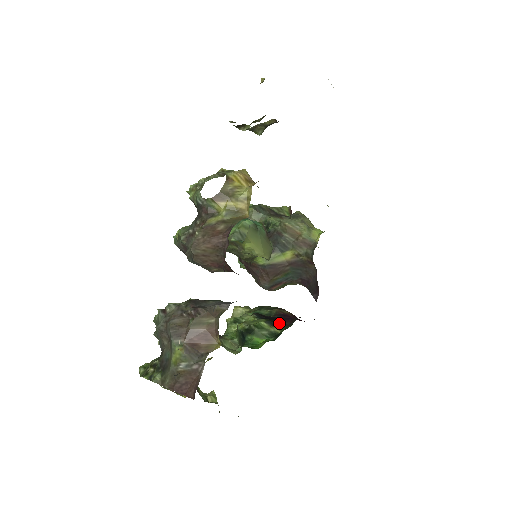
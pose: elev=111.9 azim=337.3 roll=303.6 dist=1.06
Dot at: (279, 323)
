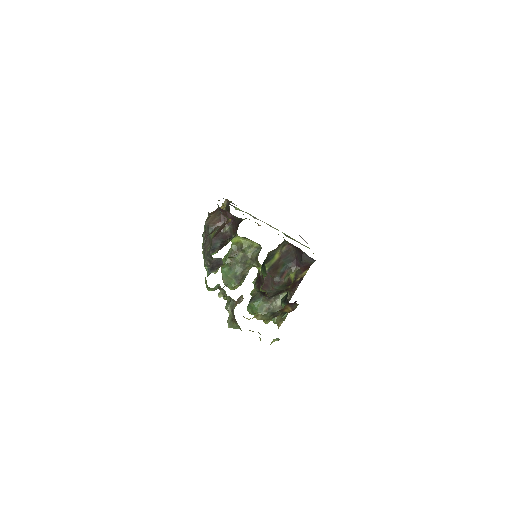
Dot at: occluded
